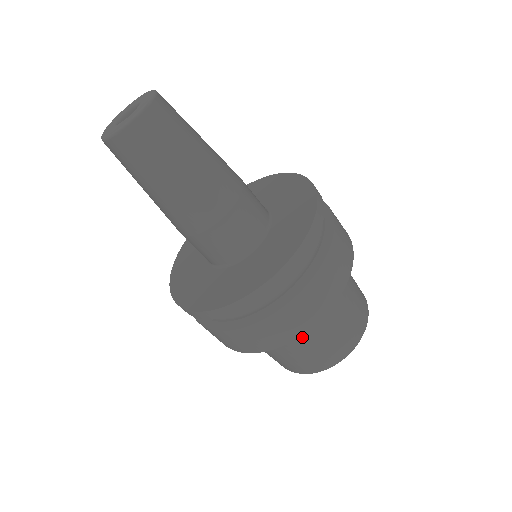
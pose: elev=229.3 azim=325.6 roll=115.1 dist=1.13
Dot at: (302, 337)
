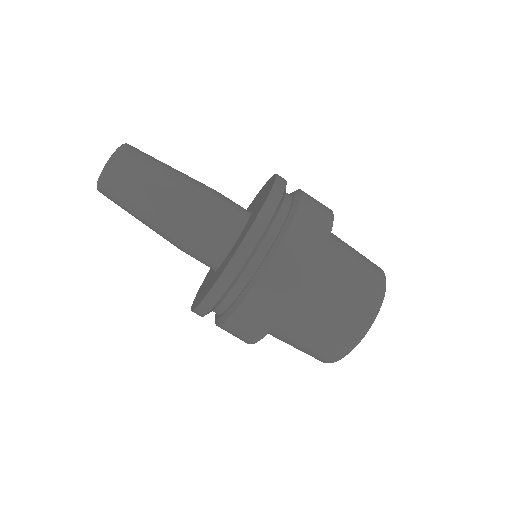
Dot at: (333, 268)
